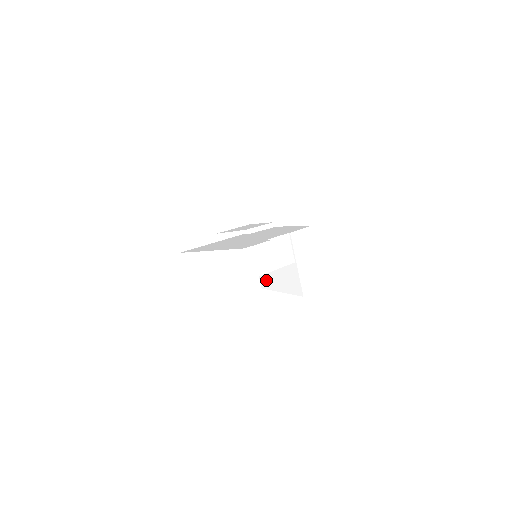
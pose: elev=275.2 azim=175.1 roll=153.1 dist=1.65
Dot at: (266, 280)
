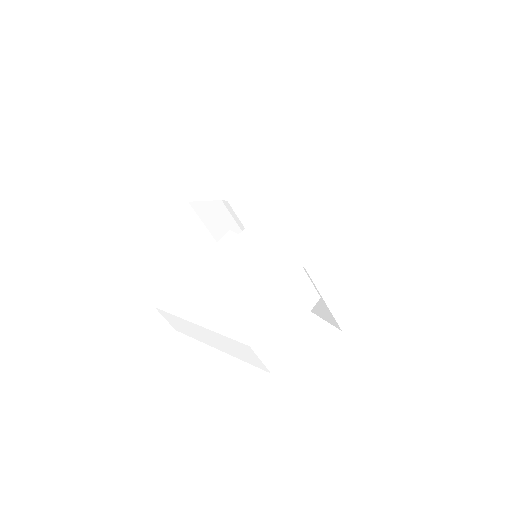
Dot at: occluded
